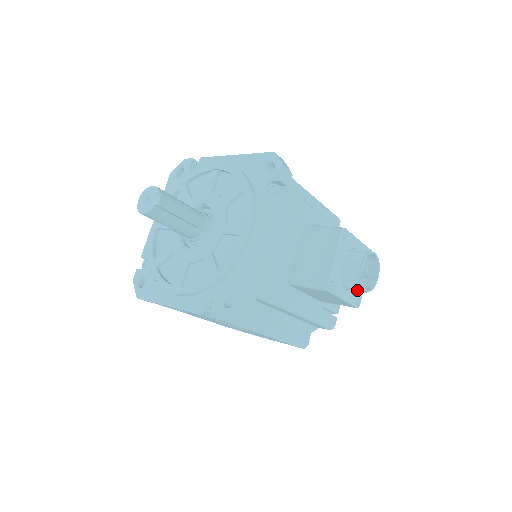
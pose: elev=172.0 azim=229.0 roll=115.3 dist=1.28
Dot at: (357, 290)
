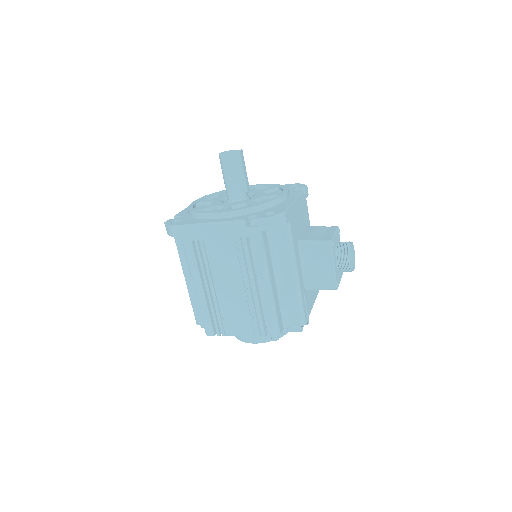
Dot at: (344, 262)
